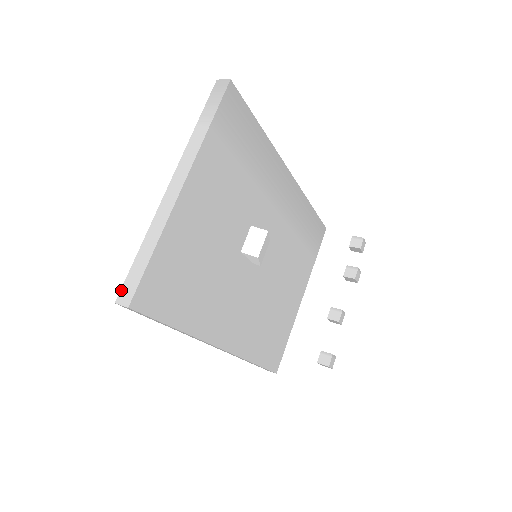
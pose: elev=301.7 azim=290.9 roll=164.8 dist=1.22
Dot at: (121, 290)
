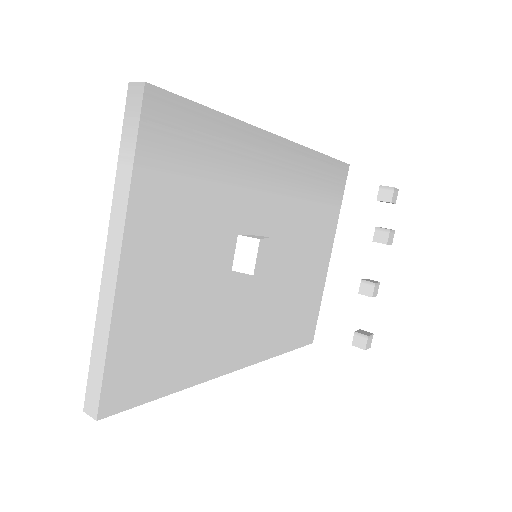
Dot at: (85, 396)
